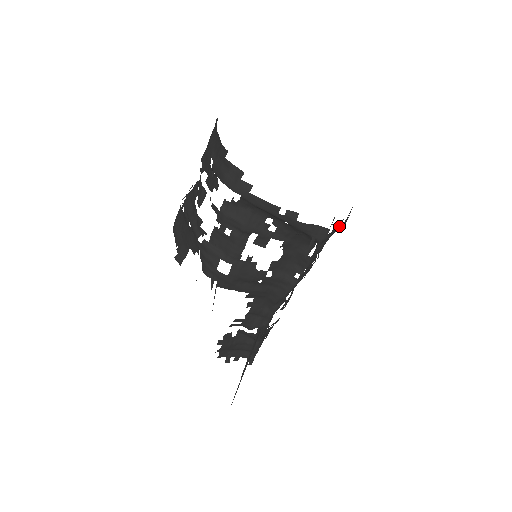
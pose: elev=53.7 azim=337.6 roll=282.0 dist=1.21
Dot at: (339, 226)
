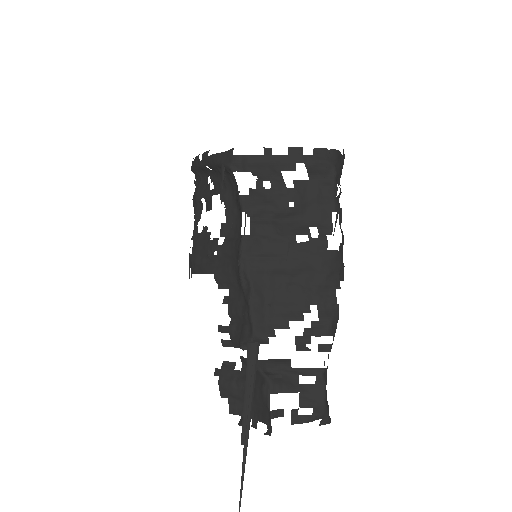
Dot at: (275, 157)
